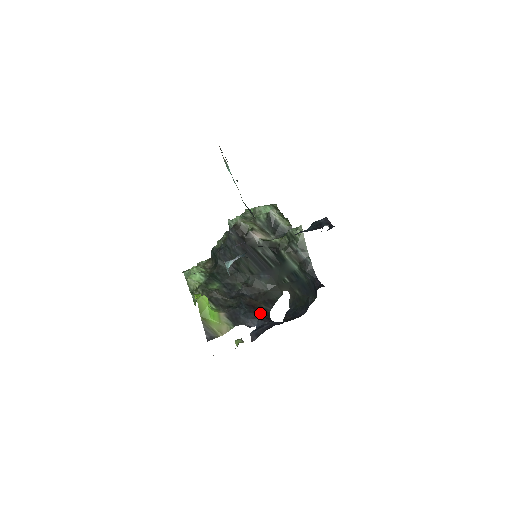
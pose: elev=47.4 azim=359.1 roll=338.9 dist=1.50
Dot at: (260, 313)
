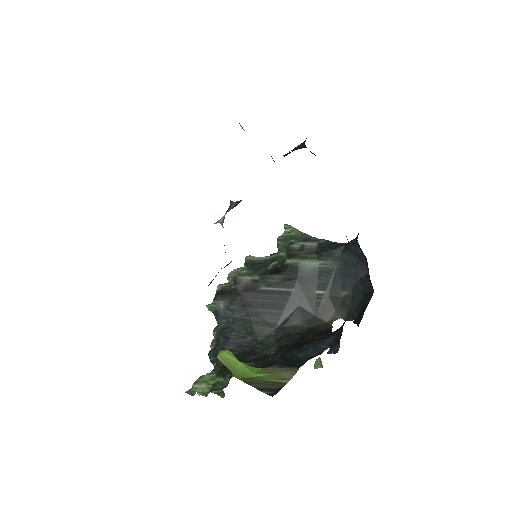
Dot at: (320, 338)
